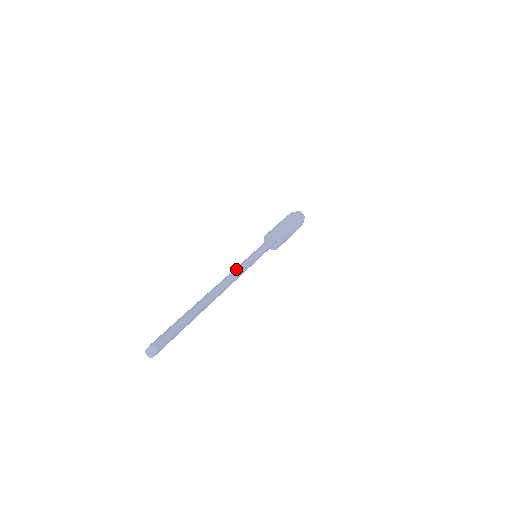
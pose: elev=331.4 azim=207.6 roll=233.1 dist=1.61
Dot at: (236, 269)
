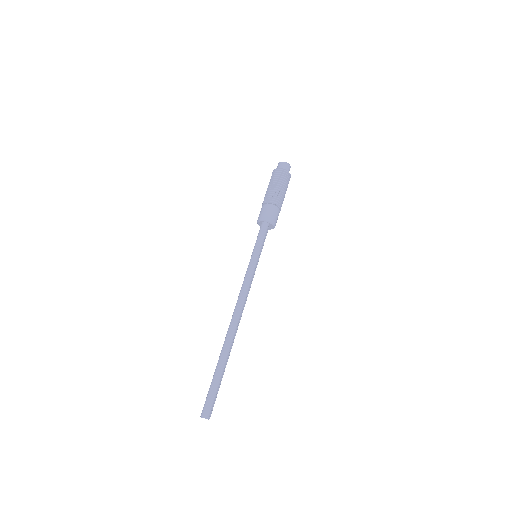
Dot at: (240, 292)
